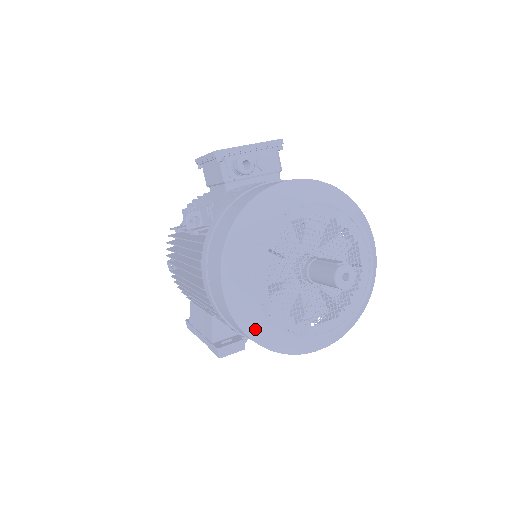
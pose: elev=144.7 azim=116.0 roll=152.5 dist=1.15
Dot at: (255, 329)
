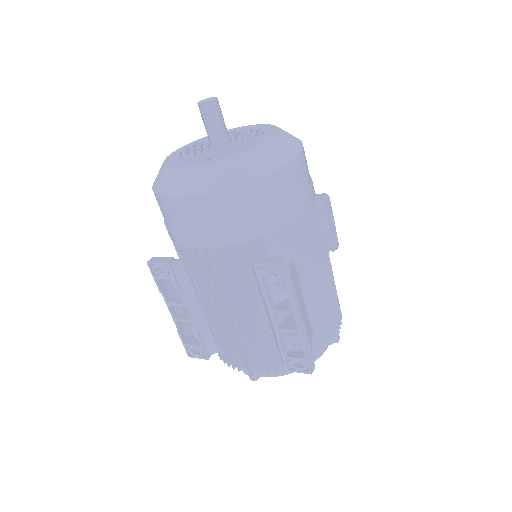
Dot at: (157, 175)
